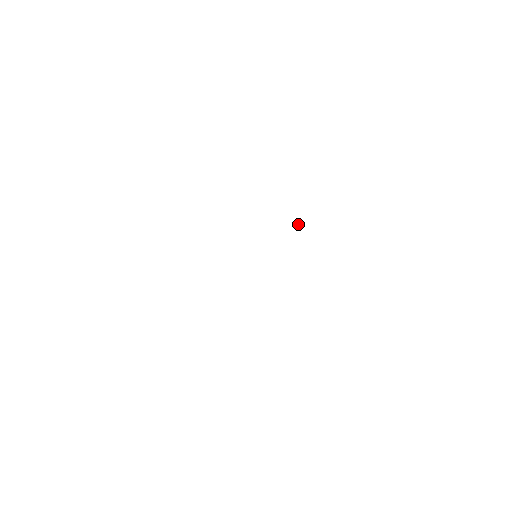
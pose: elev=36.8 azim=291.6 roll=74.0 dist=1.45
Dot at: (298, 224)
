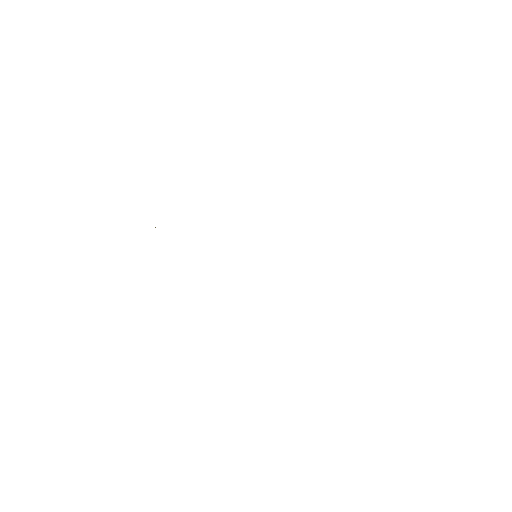
Dot at: occluded
